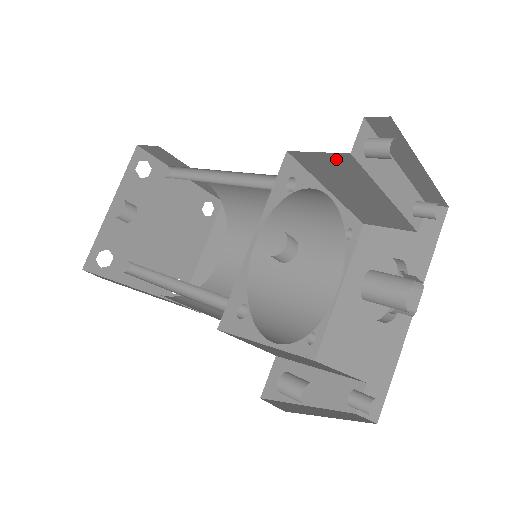
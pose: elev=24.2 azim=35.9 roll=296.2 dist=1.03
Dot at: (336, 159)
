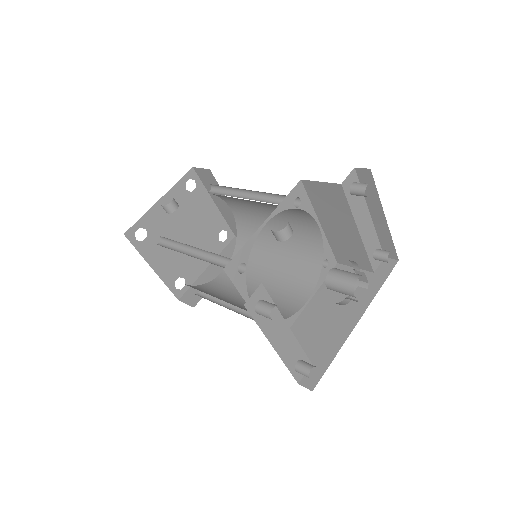
Dot at: (331, 189)
